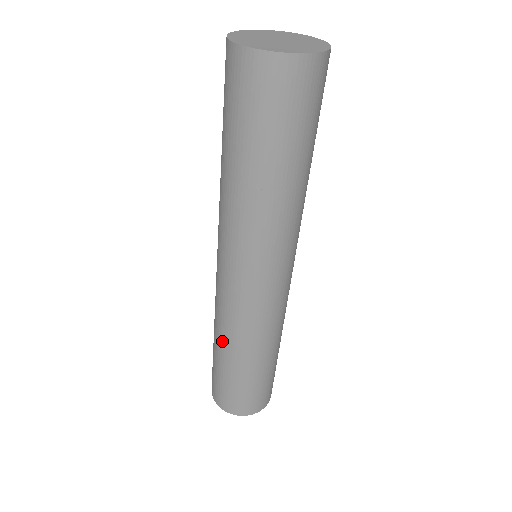
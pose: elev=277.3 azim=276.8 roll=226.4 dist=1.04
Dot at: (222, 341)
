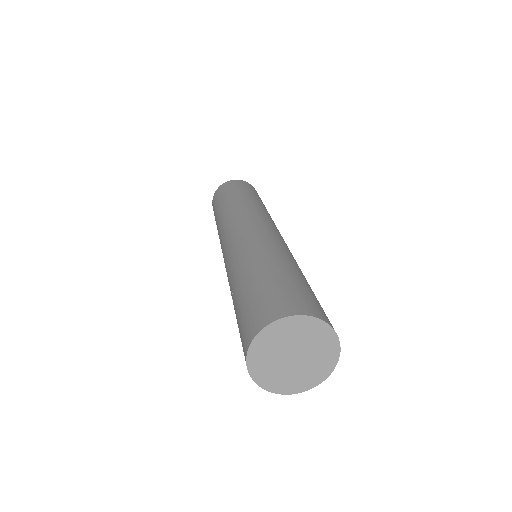
Dot at: occluded
